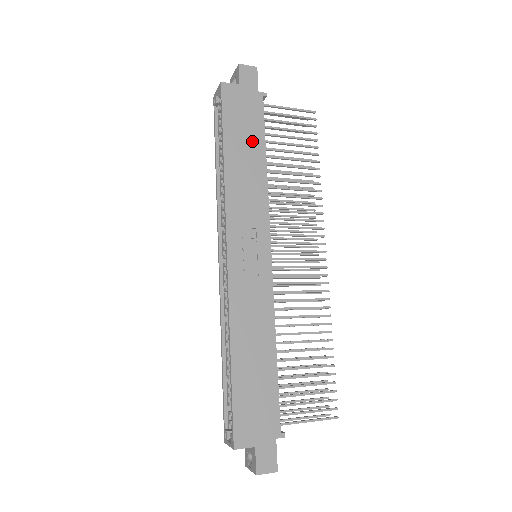
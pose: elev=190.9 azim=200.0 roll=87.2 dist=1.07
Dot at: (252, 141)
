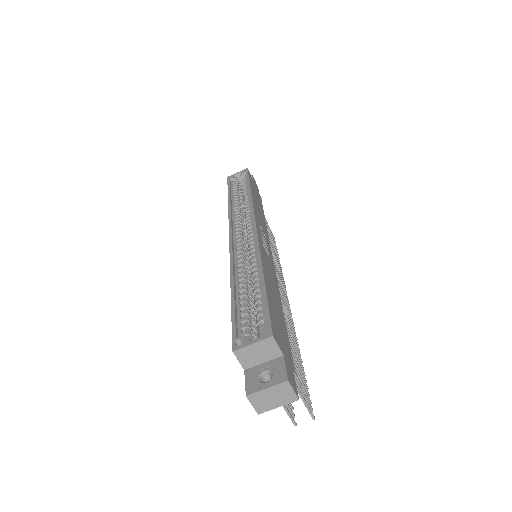
Dot at: occluded
